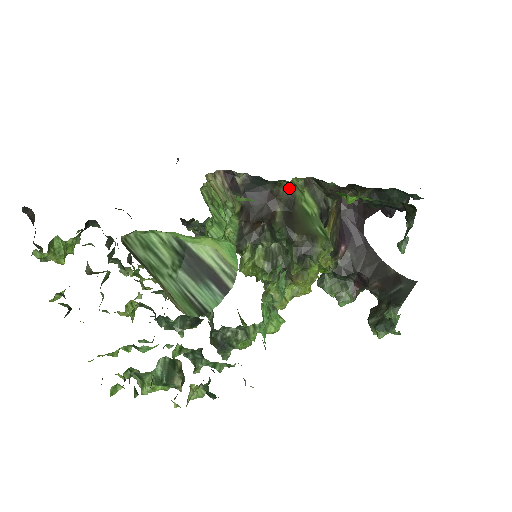
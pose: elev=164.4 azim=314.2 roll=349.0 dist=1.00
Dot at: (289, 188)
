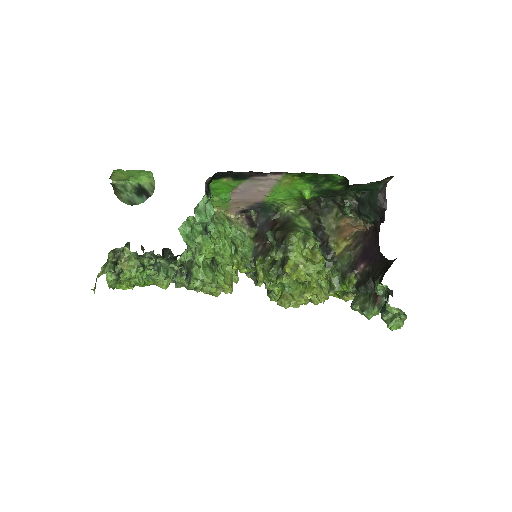
Dot at: (287, 216)
